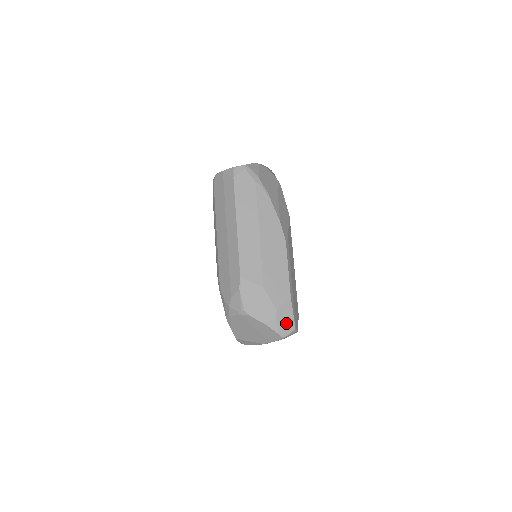
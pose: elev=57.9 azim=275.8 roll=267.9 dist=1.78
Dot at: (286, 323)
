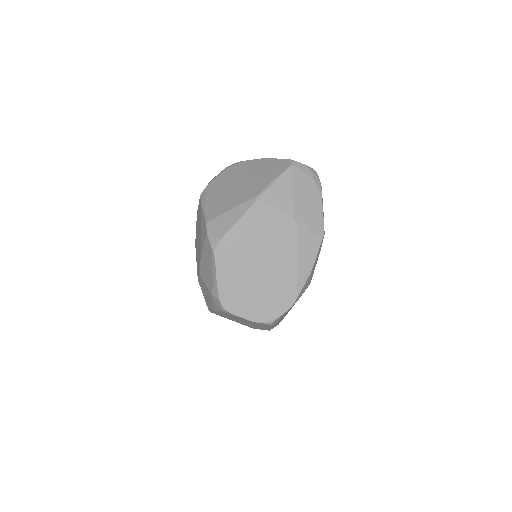
Dot at: occluded
